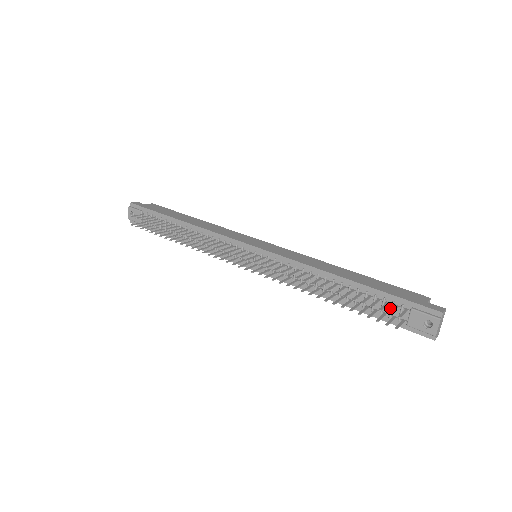
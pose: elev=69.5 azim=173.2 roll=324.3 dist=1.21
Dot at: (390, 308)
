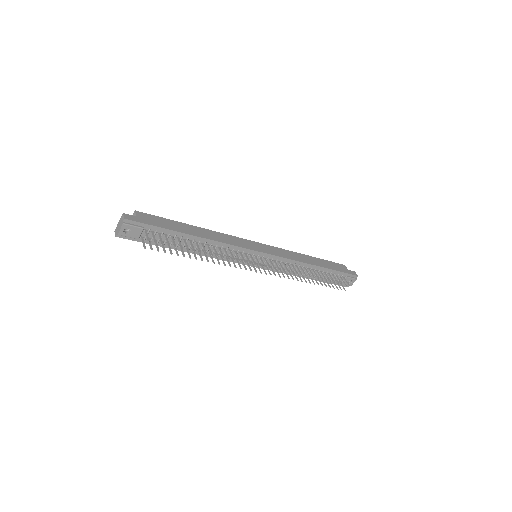
Dot at: (335, 277)
